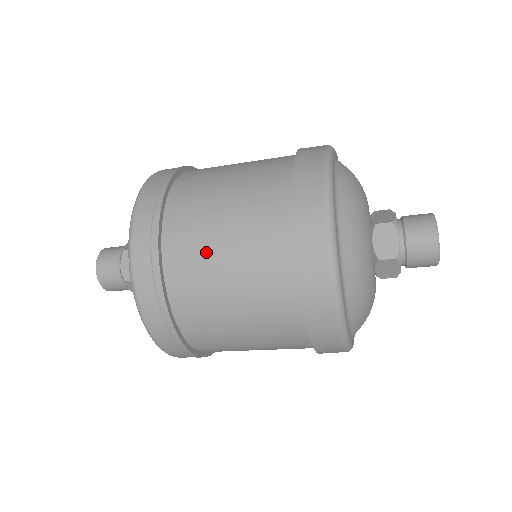
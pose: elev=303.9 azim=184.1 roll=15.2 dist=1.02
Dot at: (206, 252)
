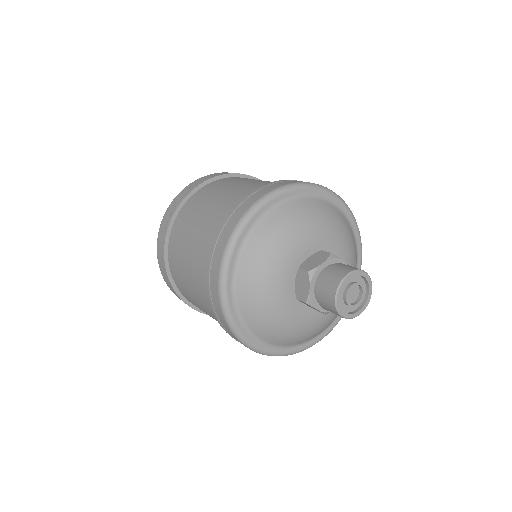
Dot at: (181, 260)
